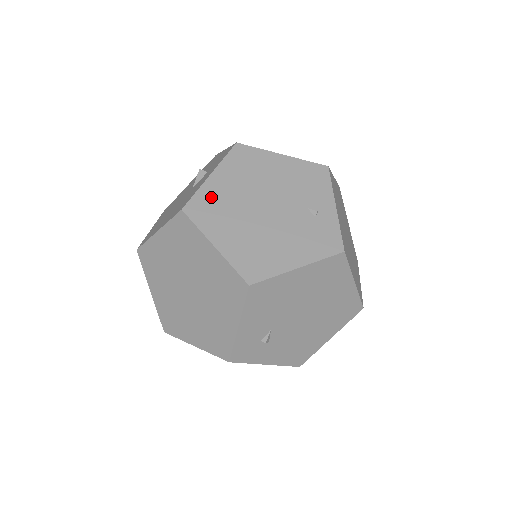
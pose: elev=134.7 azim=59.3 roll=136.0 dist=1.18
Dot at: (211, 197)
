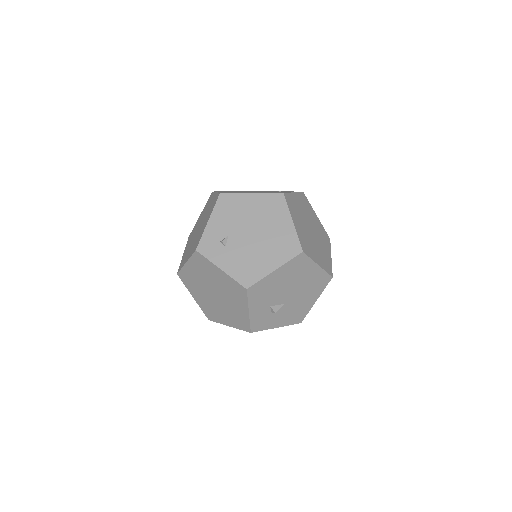
Dot at: (230, 191)
